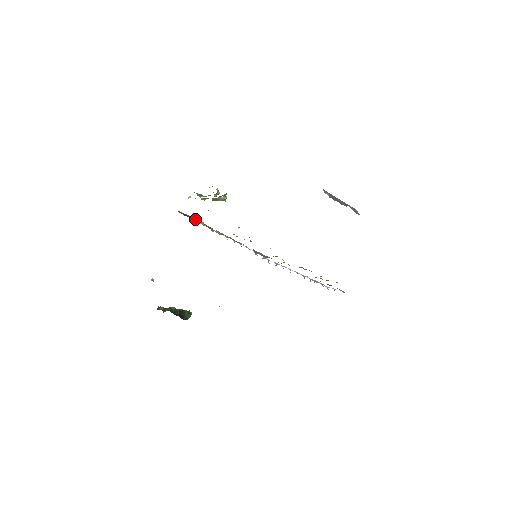
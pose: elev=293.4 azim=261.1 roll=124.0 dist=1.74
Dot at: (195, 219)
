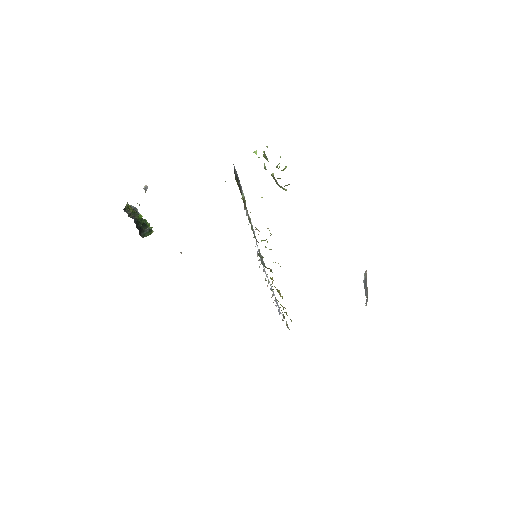
Dot at: occluded
